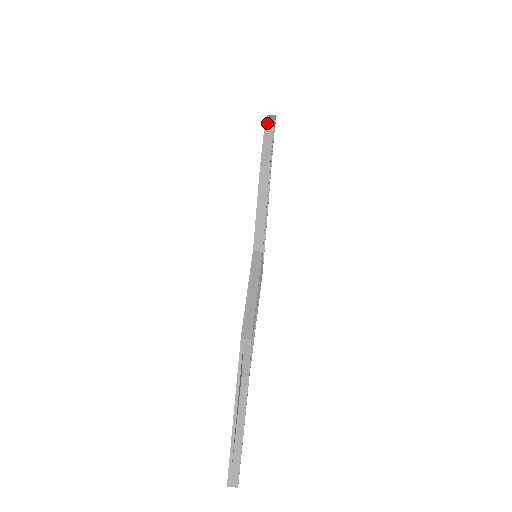
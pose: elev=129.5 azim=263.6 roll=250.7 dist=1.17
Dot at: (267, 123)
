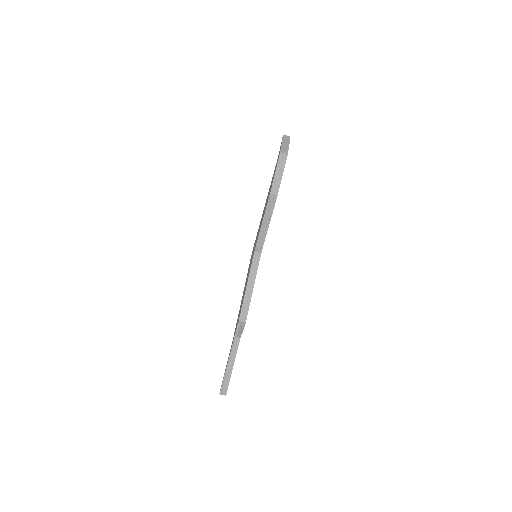
Dot at: (281, 156)
